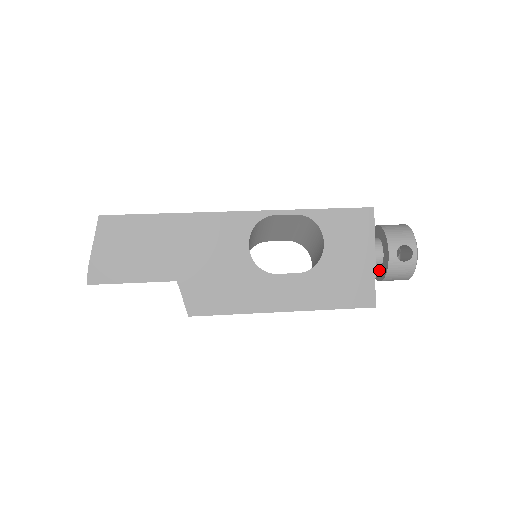
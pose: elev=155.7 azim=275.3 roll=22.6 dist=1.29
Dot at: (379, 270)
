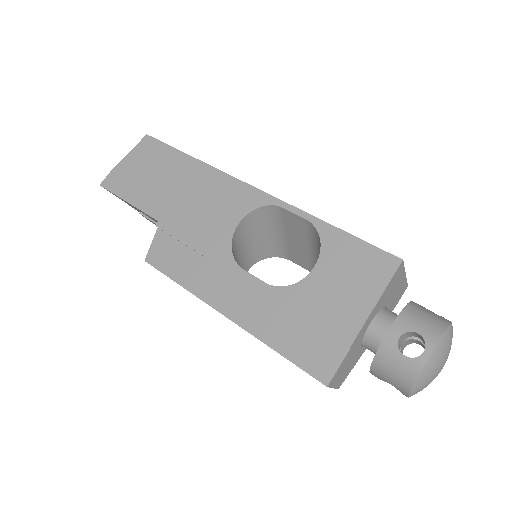
Dot at: occluded
